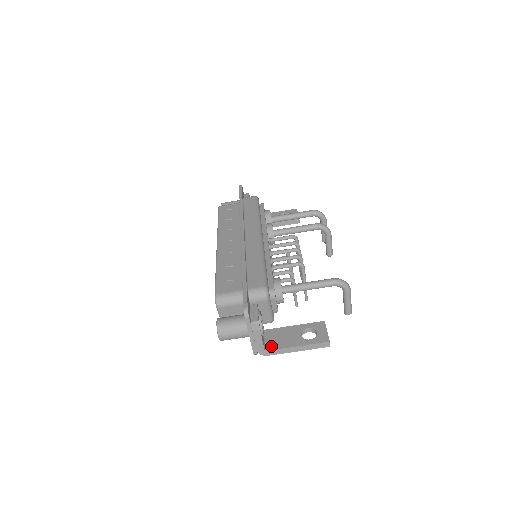
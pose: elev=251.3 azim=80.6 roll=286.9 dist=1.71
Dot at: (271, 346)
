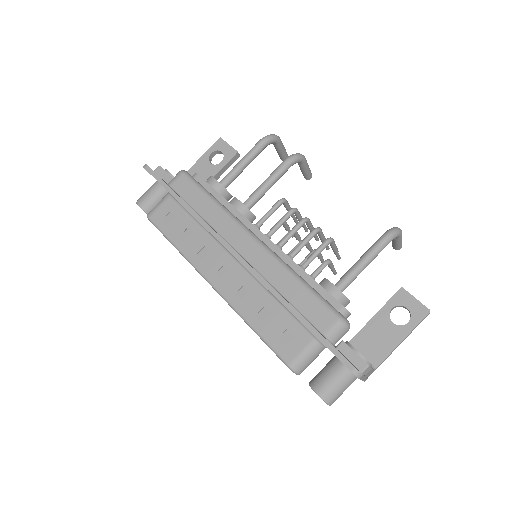
Dot at: (375, 360)
